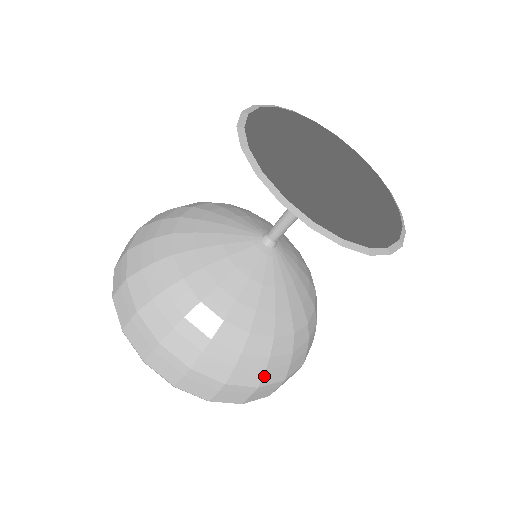
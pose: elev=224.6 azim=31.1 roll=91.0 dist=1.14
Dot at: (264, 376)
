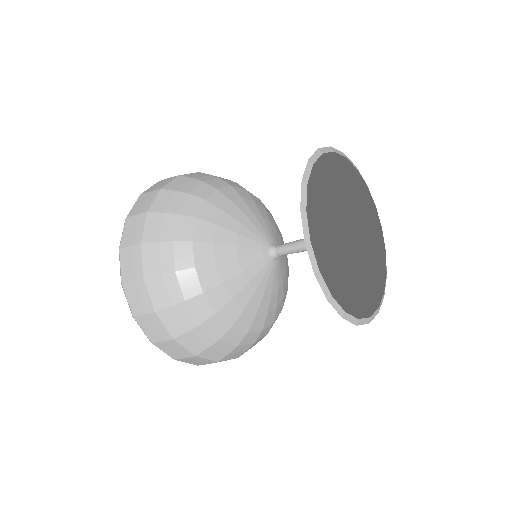
Dot at: (226, 356)
